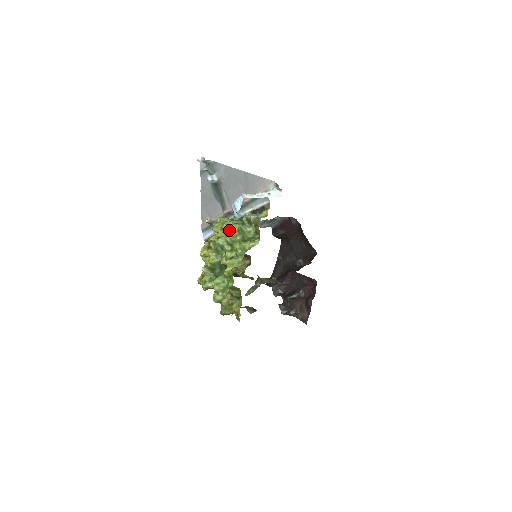
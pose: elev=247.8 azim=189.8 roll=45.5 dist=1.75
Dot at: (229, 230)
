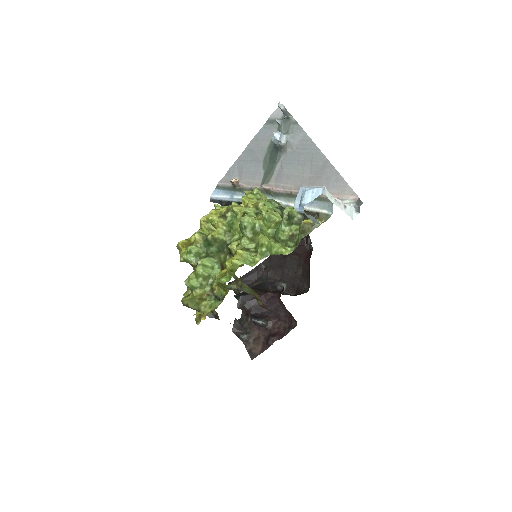
Dot at: (267, 215)
